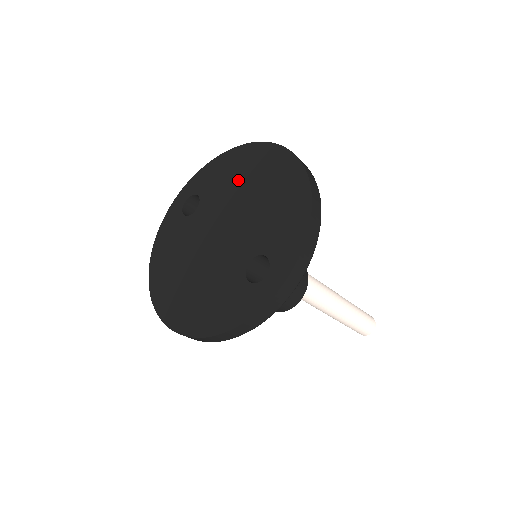
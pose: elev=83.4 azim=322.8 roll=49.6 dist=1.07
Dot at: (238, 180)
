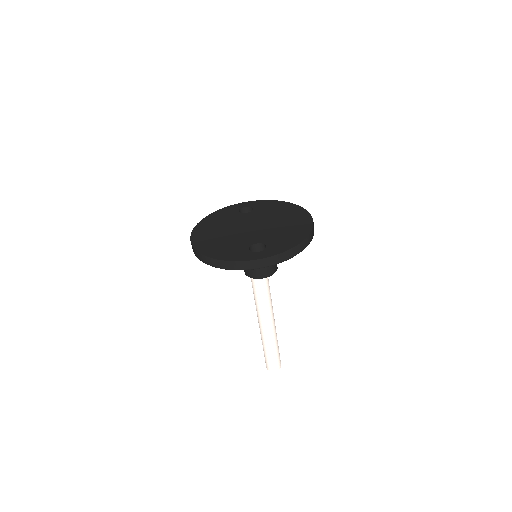
Dot at: (278, 214)
